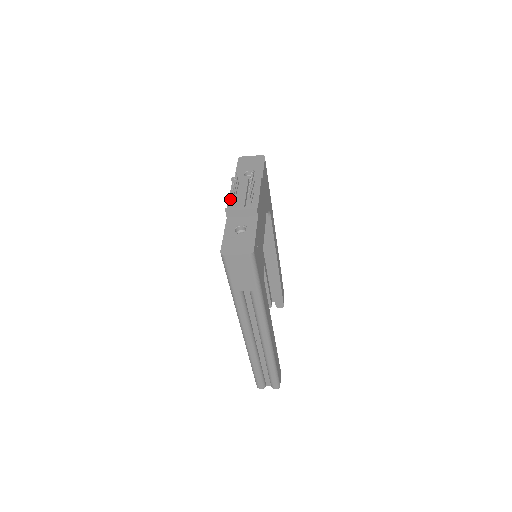
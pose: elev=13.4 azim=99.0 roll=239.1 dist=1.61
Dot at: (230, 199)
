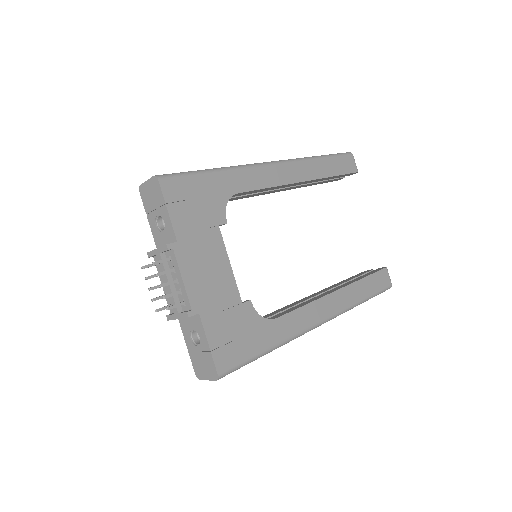
Dot at: (164, 292)
